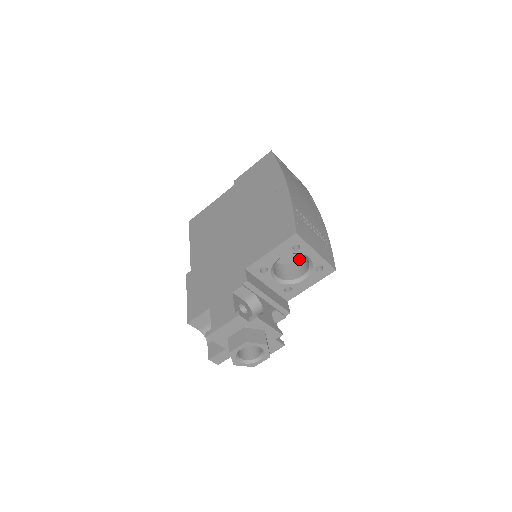
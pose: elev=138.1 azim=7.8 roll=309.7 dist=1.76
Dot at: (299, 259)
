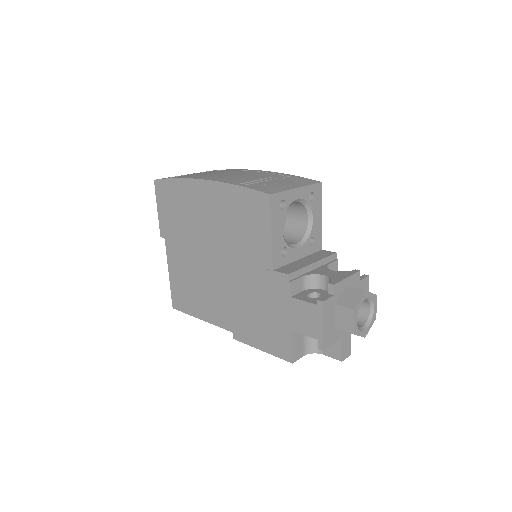
Dot at: (287, 213)
